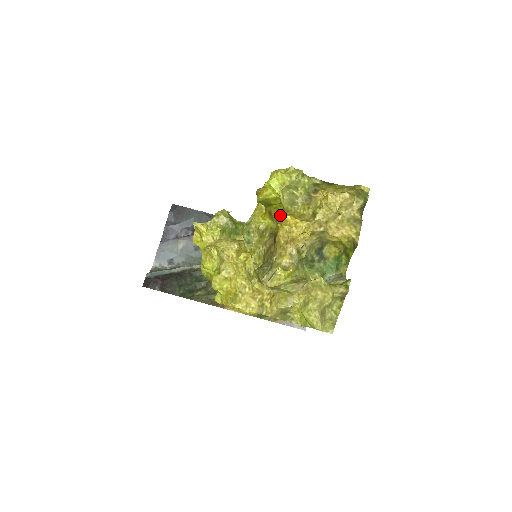
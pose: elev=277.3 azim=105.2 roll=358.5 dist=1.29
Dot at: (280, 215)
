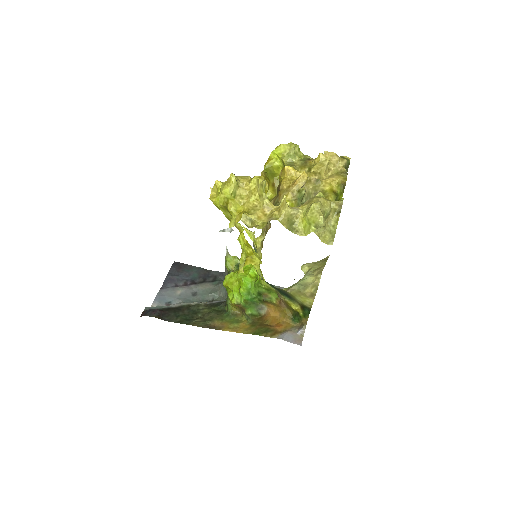
Dot at: (283, 168)
